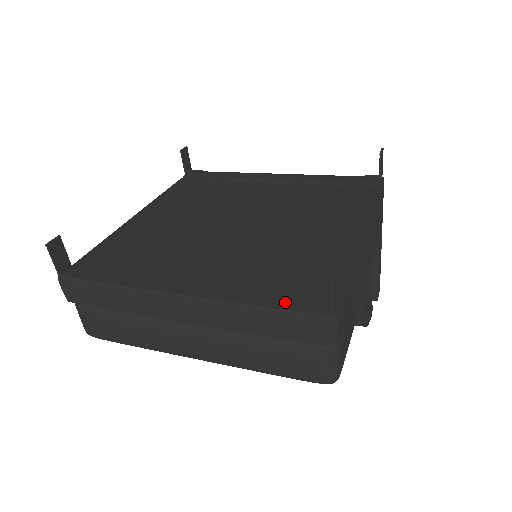
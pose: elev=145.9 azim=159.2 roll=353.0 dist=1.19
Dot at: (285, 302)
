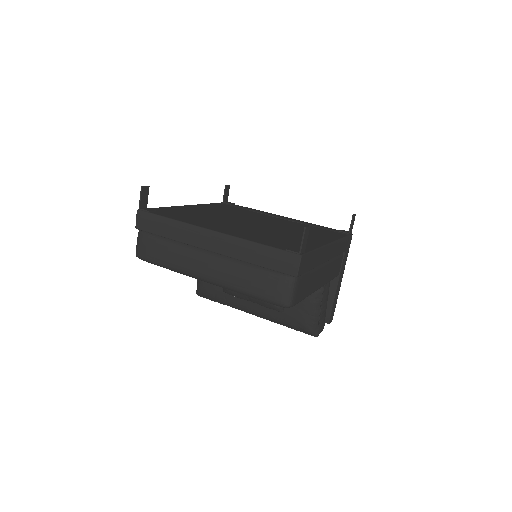
Dot at: (275, 245)
